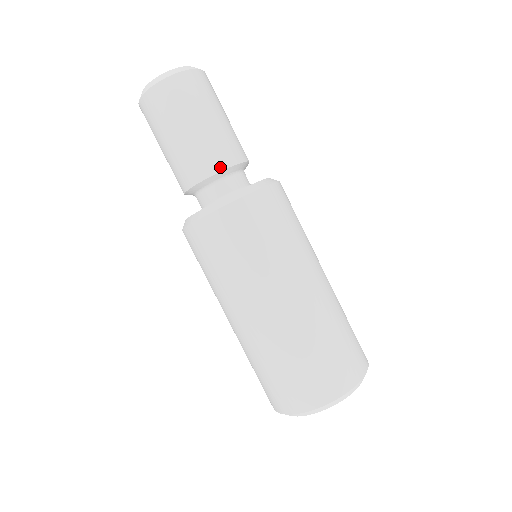
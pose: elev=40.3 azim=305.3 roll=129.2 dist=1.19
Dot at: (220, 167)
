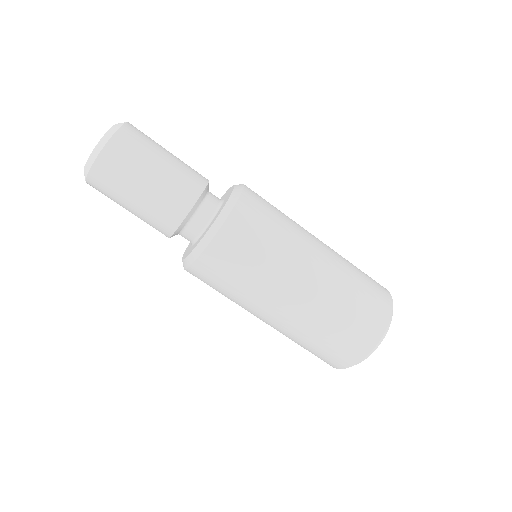
Dot at: (173, 228)
